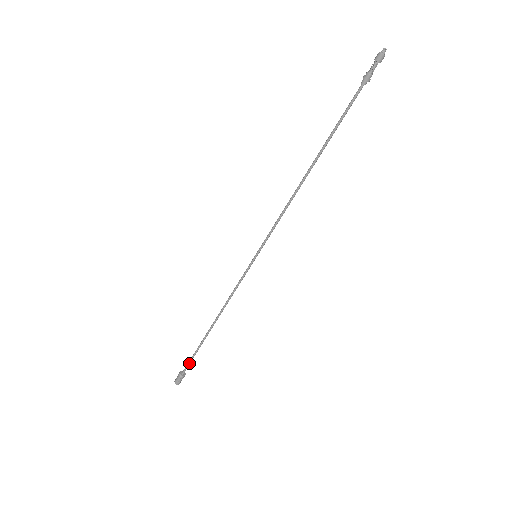
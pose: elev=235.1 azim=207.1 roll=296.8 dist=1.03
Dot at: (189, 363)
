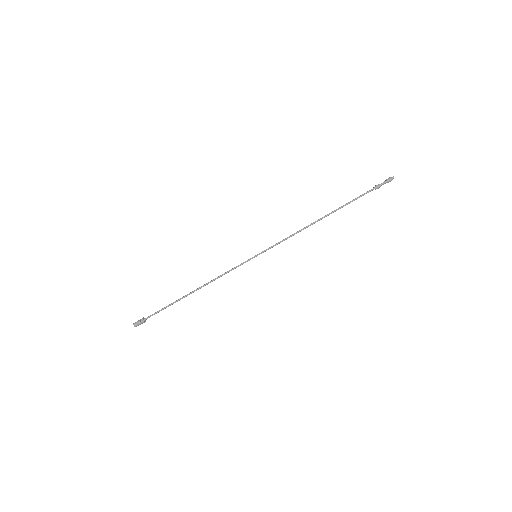
Dot at: (156, 313)
